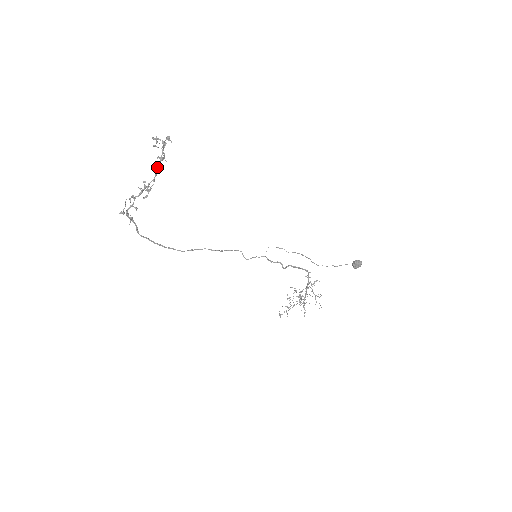
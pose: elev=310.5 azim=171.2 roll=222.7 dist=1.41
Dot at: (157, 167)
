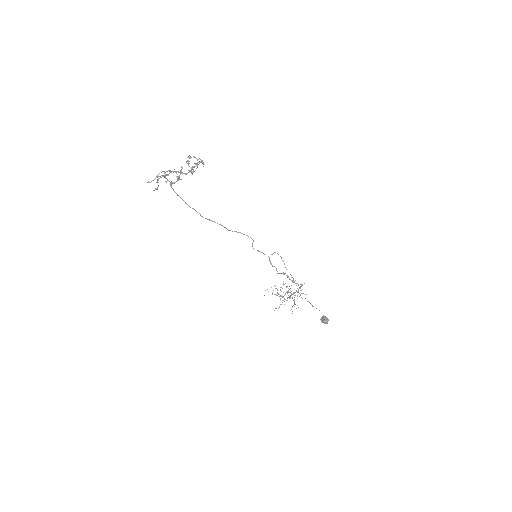
Dot at: occluded
